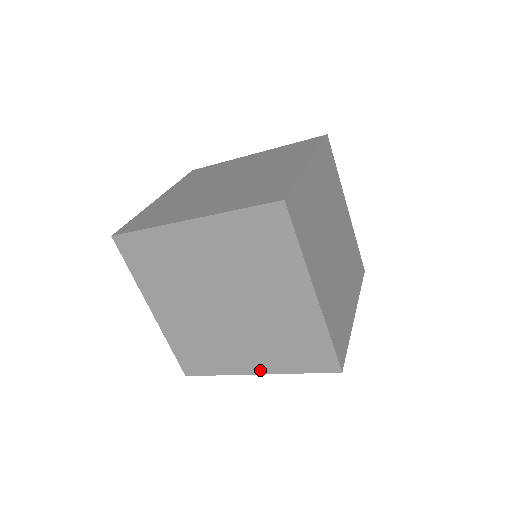
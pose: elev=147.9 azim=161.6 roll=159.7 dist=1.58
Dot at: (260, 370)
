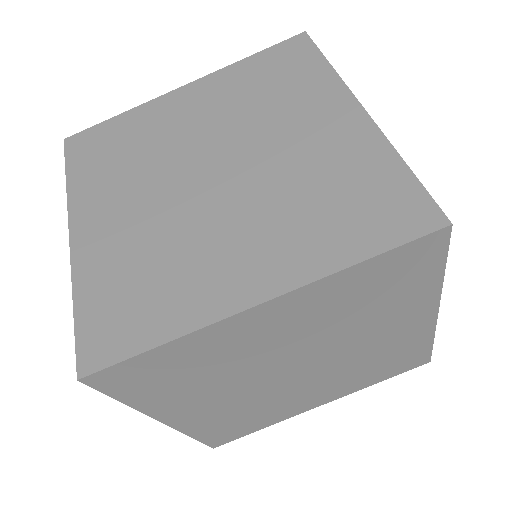
Dot at: (326, 401)
